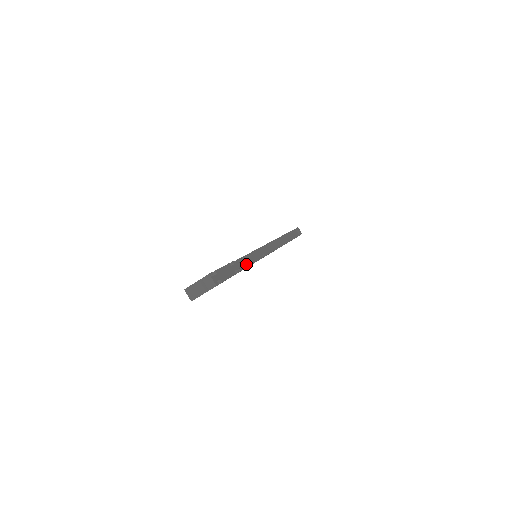
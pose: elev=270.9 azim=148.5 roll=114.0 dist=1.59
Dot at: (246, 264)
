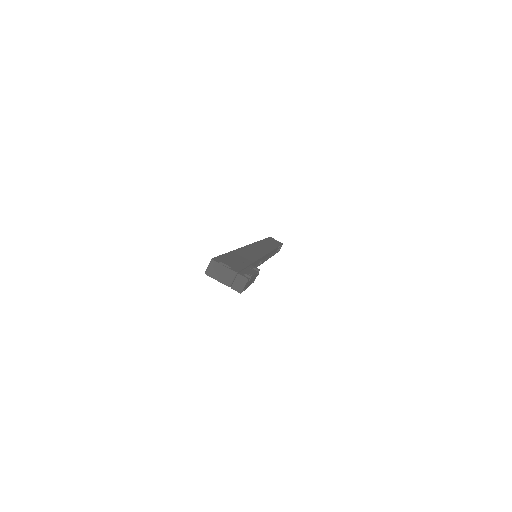
Dot at: occluded
